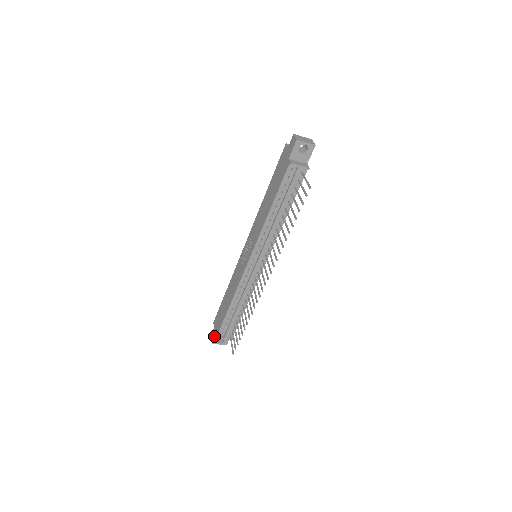
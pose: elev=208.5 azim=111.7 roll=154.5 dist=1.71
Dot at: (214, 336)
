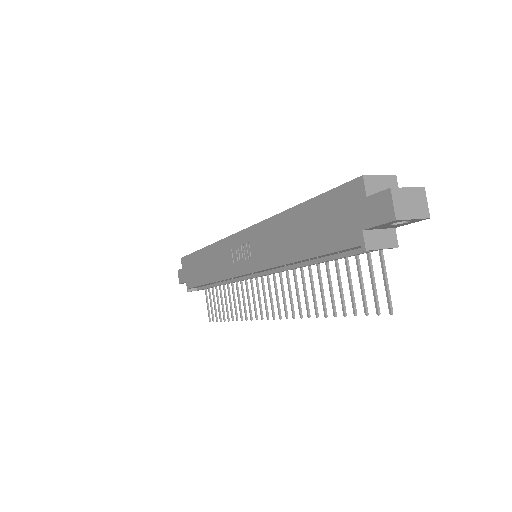
Dot at: (183, 282)
